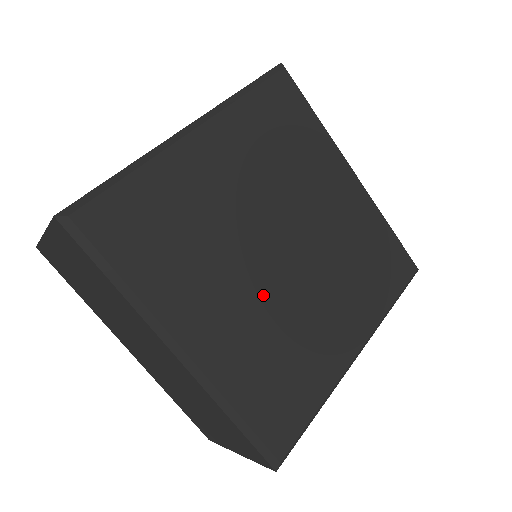
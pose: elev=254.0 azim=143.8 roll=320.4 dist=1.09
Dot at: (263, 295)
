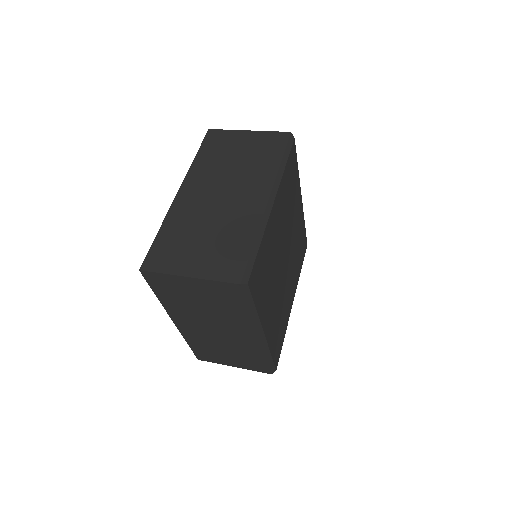
Dot at: (280, 290)
